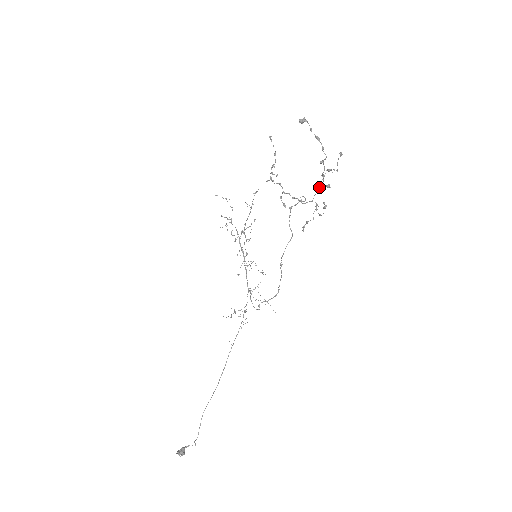
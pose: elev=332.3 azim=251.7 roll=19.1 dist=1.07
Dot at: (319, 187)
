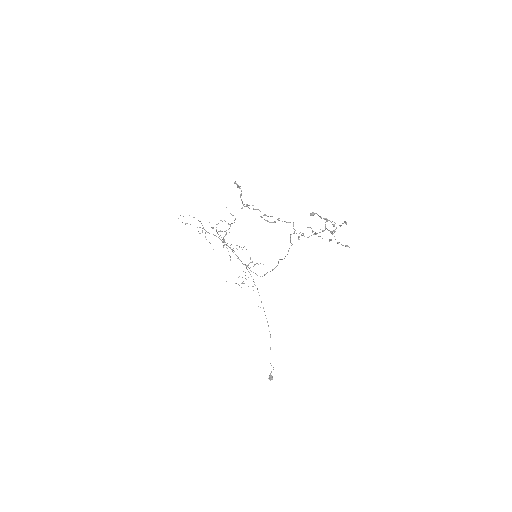
Dot at: occluded
